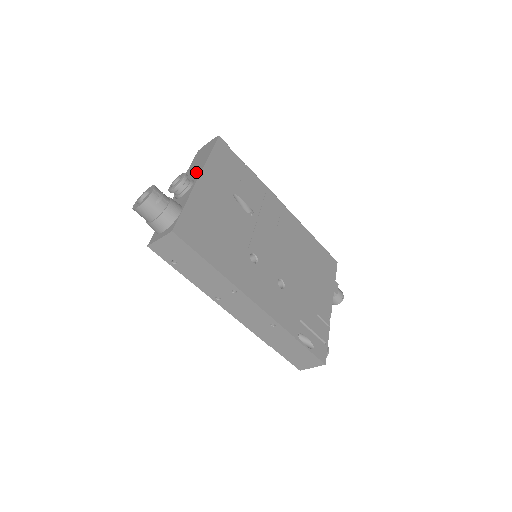
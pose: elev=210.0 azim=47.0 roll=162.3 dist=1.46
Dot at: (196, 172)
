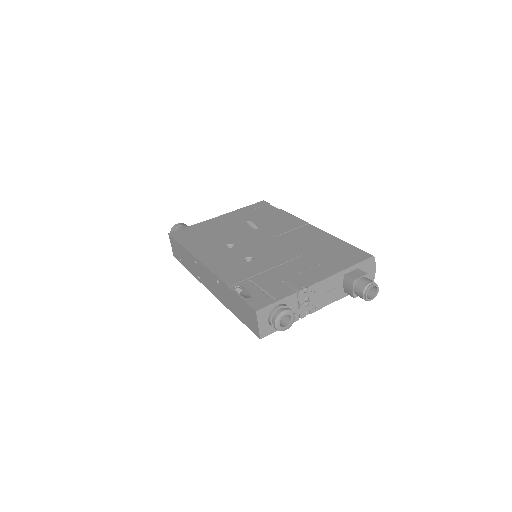
Dot at: occluded
